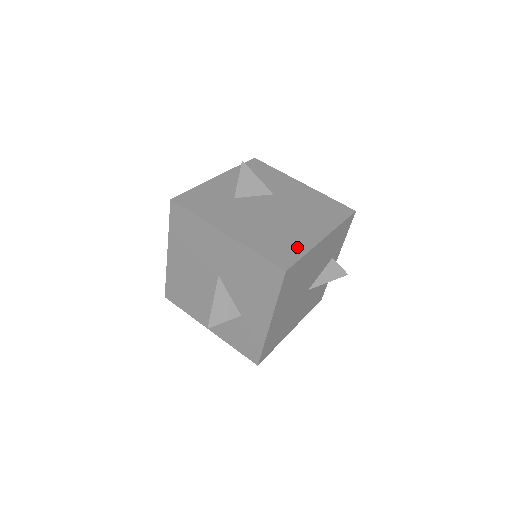
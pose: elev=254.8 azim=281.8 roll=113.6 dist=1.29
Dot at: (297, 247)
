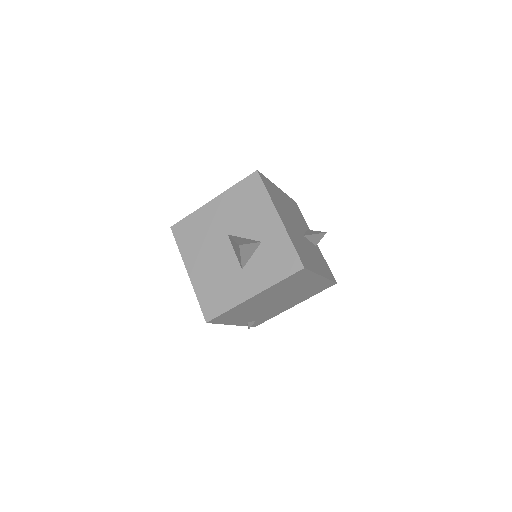
Dot at: occluded
